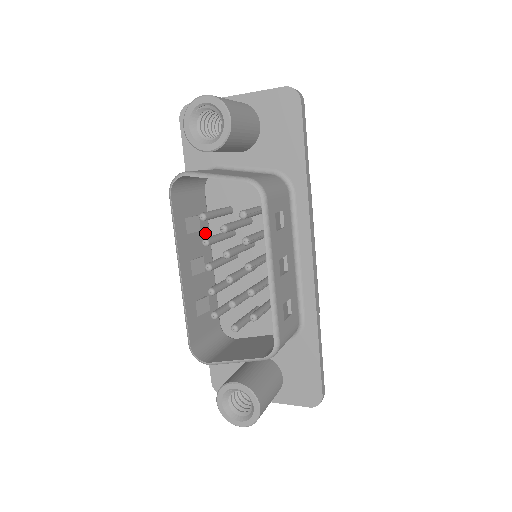
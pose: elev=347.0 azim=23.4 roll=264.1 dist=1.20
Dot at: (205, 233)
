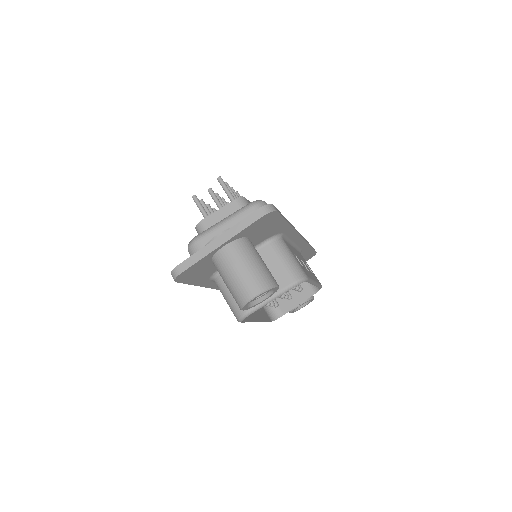
Dot at: occluded
